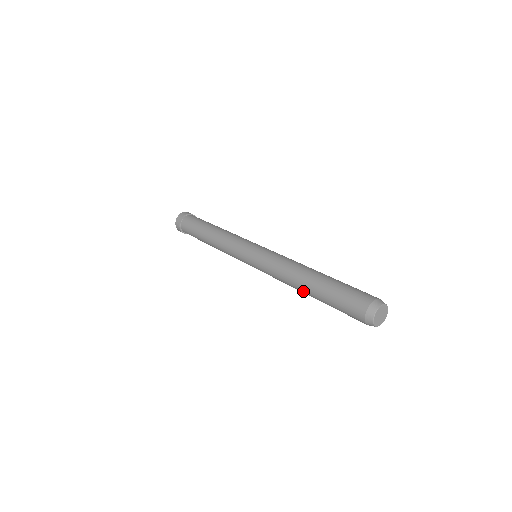
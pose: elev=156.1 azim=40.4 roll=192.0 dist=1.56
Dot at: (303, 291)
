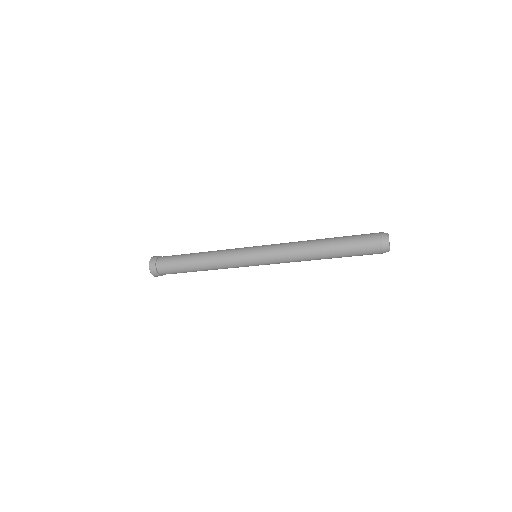
Dot at: (320, 256)
